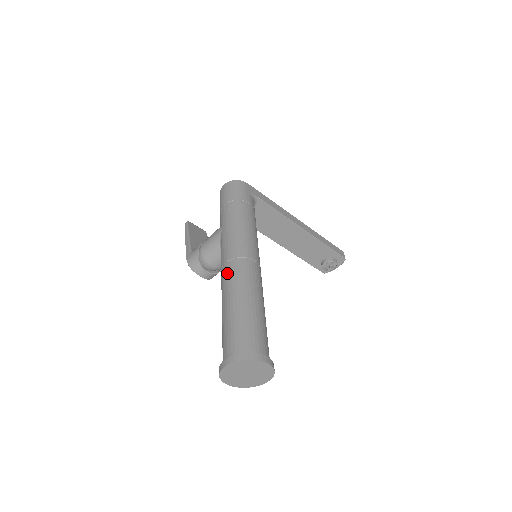
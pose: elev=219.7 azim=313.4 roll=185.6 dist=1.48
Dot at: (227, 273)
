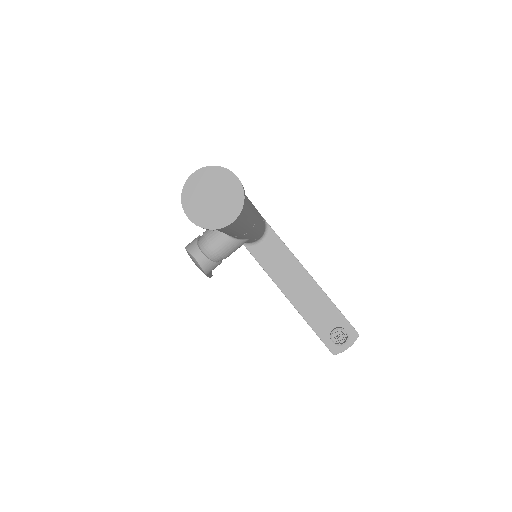
Dot at: occluded
